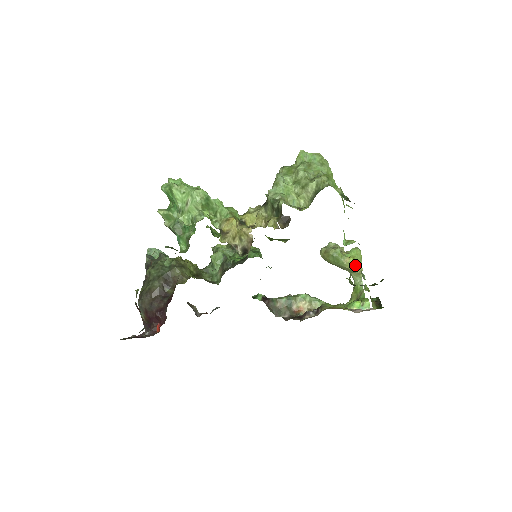
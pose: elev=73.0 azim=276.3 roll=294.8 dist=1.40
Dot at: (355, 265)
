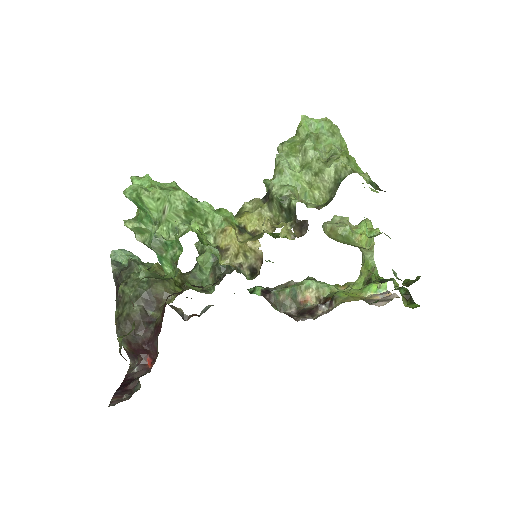
Dot at: (367, 242)
